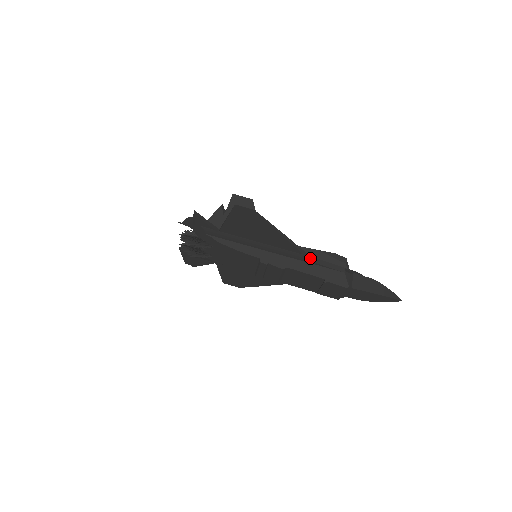
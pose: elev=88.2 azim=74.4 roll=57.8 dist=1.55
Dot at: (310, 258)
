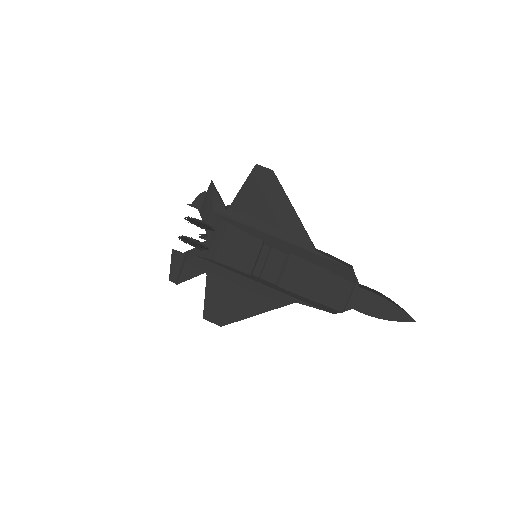
Dot at: occluded
